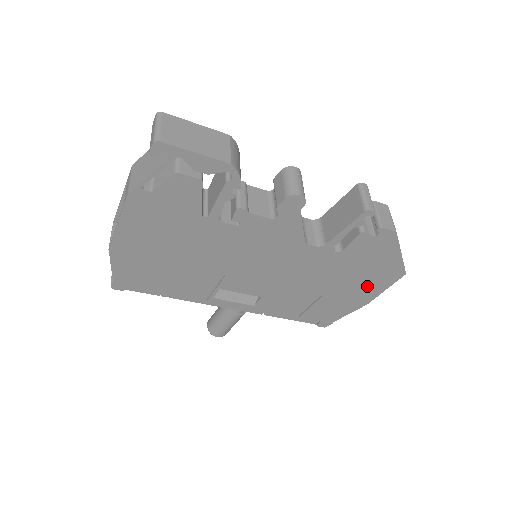
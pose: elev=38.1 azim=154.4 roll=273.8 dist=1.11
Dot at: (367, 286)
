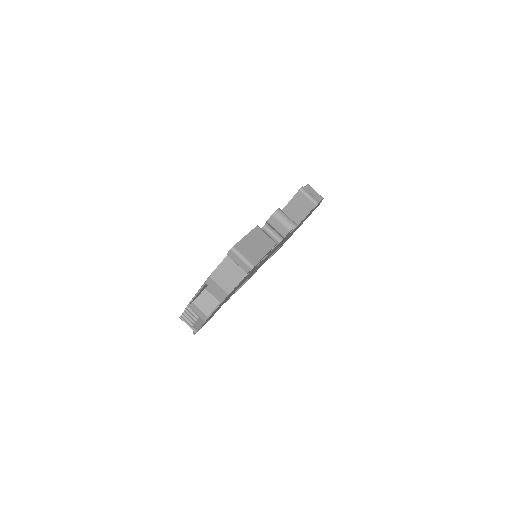
Dot at: occluded
